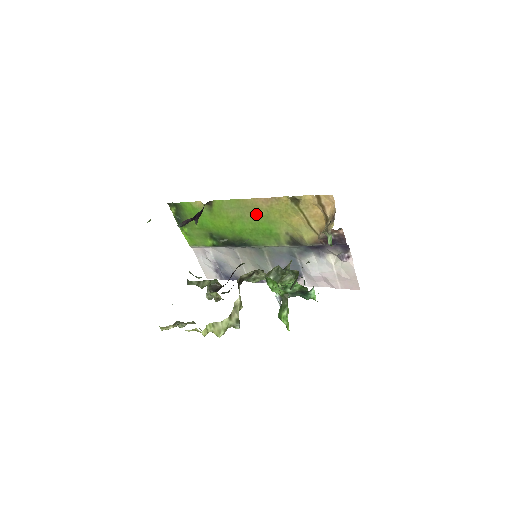
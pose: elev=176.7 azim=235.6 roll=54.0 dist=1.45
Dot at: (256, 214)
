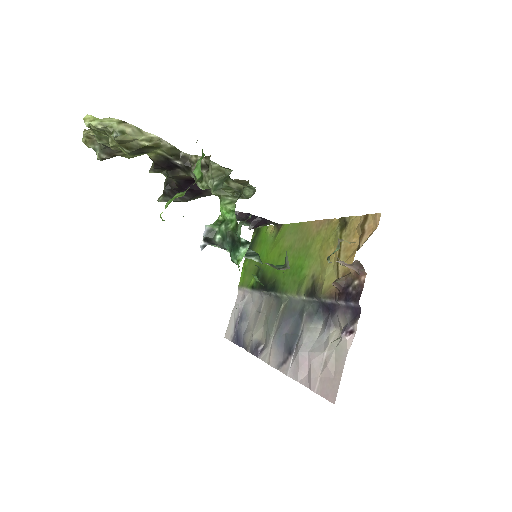
Dot at: (303, 243)
